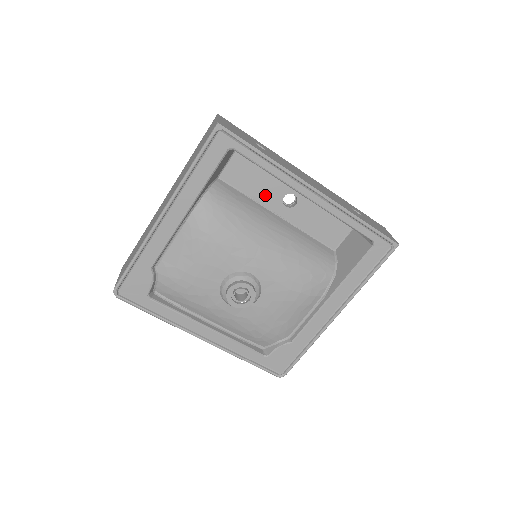
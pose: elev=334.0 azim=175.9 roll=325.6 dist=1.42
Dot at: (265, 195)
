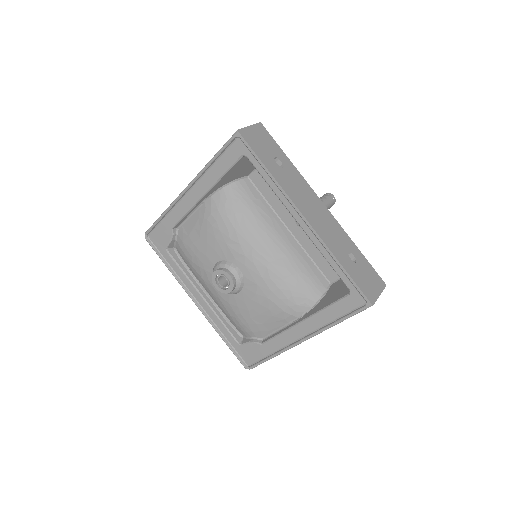
Dot at: (282, 207)
